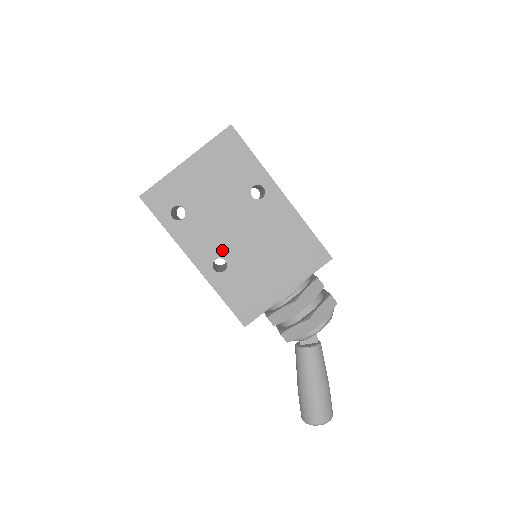
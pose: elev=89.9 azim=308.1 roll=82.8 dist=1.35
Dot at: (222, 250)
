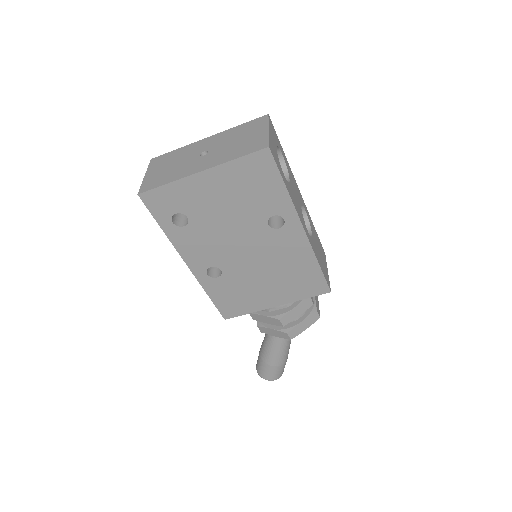
Dot at: (220, 261)
